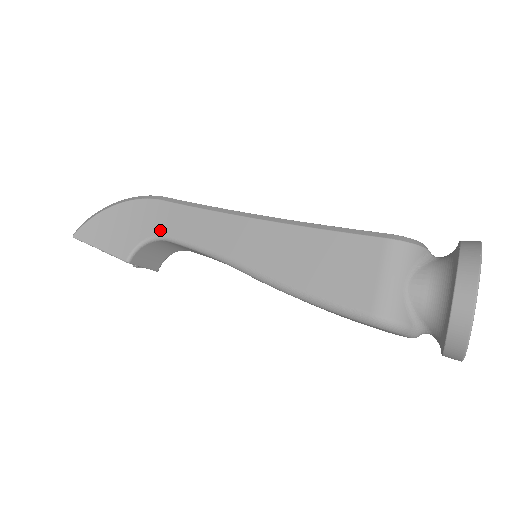
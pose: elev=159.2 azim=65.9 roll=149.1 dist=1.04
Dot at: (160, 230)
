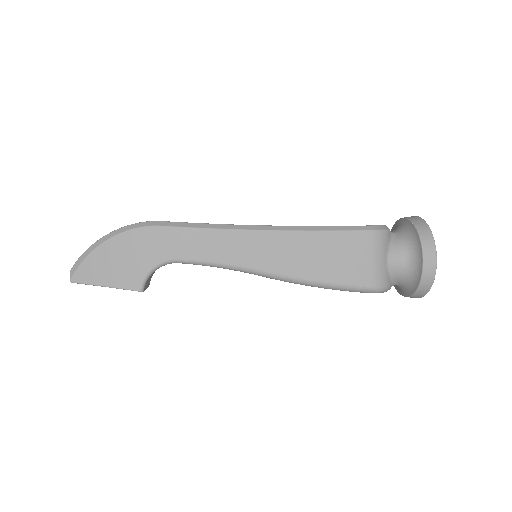
Dot at: (169, 255)
